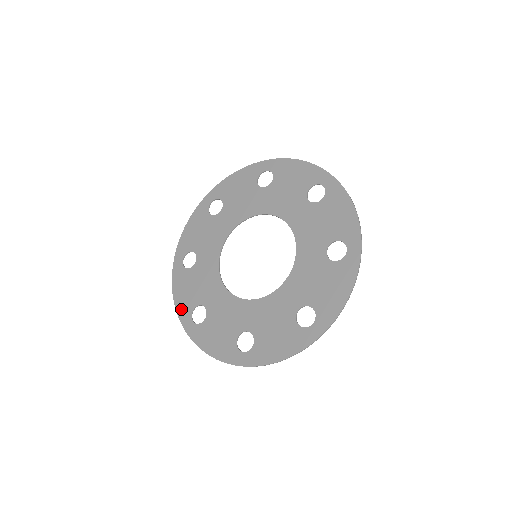
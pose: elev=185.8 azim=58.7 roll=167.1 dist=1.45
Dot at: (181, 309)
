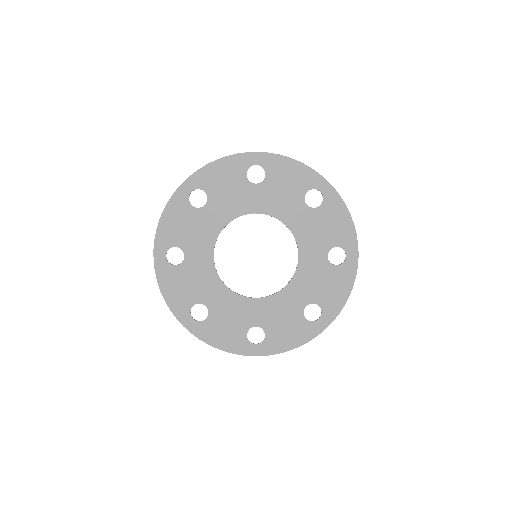
Dot at: (176, 307)
